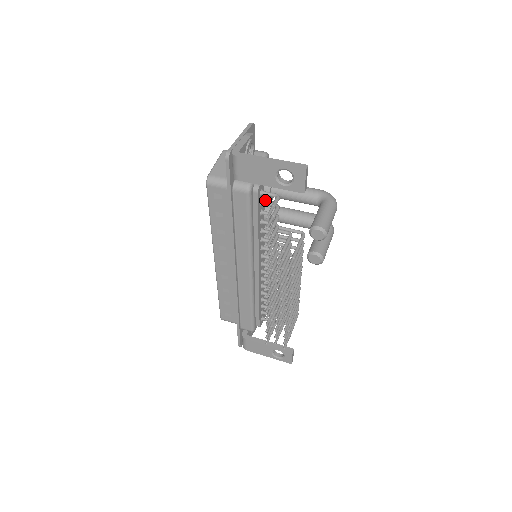
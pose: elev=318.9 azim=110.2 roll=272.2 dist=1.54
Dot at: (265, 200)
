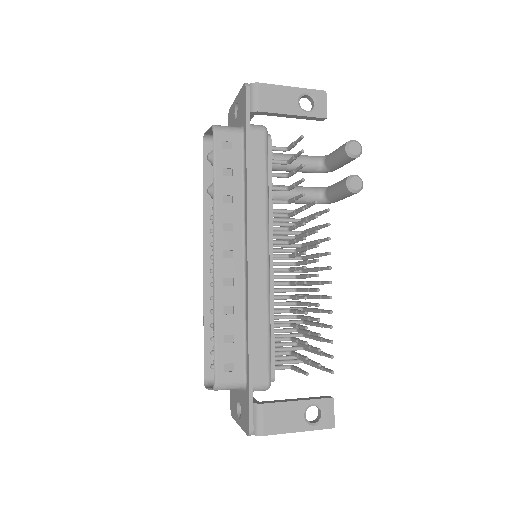
Dot at: occluded
